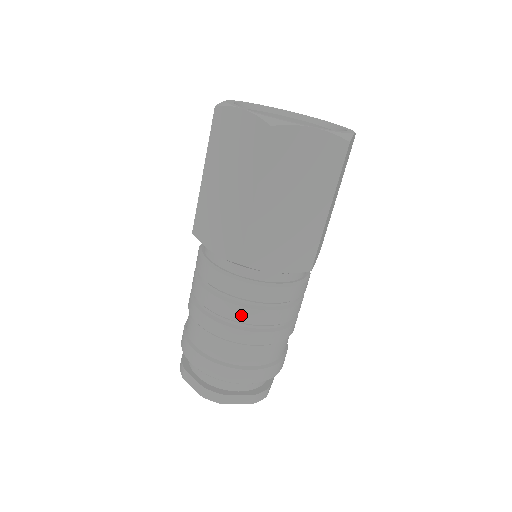
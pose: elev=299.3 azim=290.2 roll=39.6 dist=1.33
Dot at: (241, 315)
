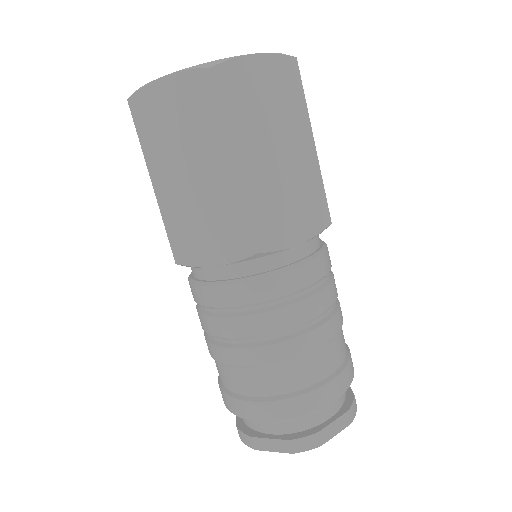
Dot at: (215, 328)
